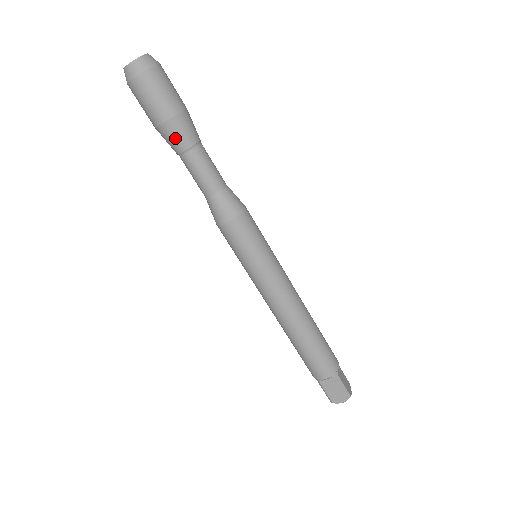
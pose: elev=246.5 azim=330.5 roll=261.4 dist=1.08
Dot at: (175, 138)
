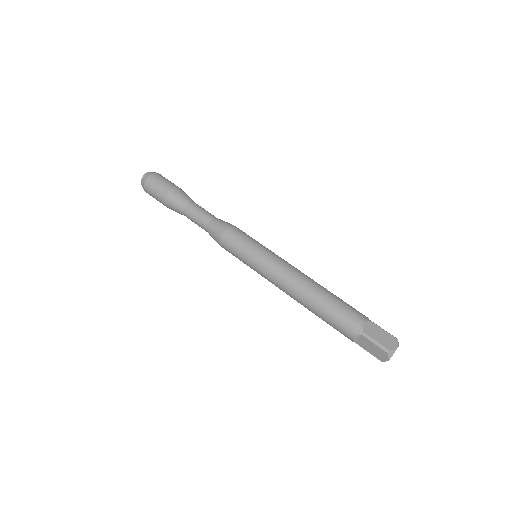
Dot at: (180, 196)
